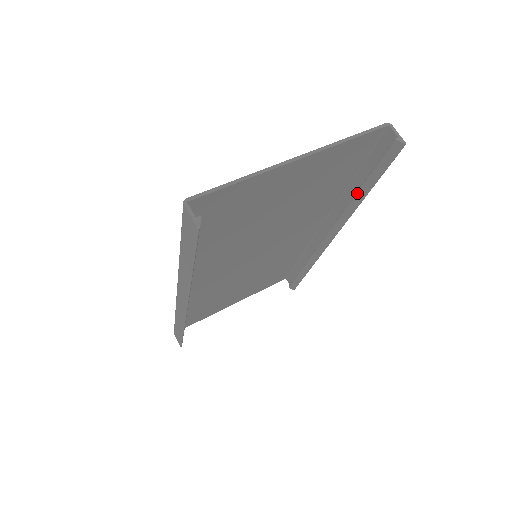
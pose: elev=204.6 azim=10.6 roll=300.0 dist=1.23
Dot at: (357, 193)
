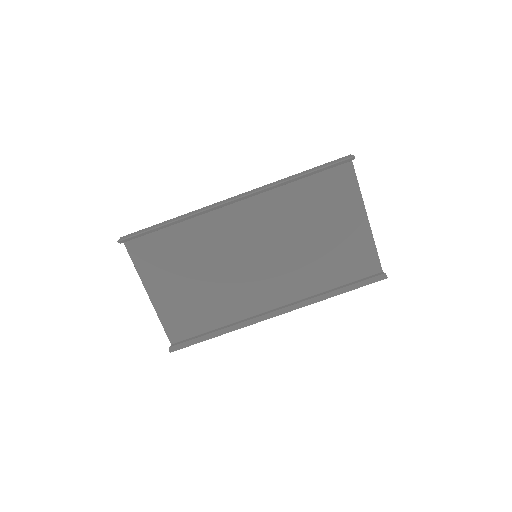
Dot at: (334, 290)
